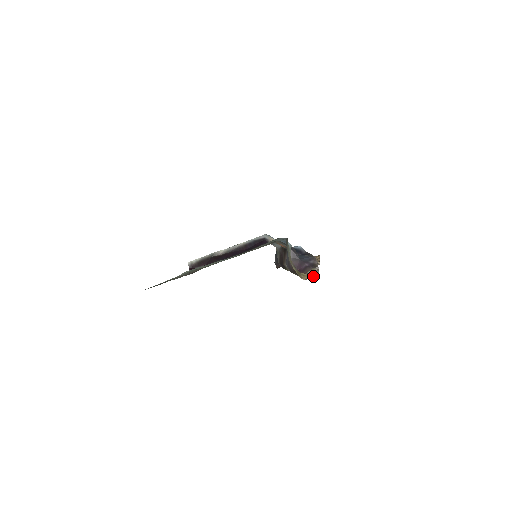
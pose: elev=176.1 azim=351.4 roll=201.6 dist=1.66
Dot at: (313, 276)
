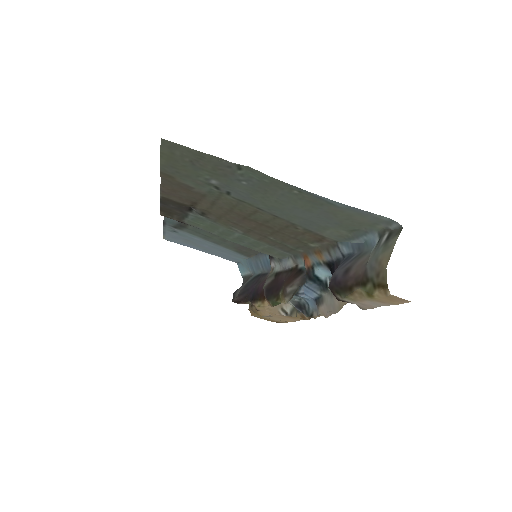
Dot at: (397, 300)
